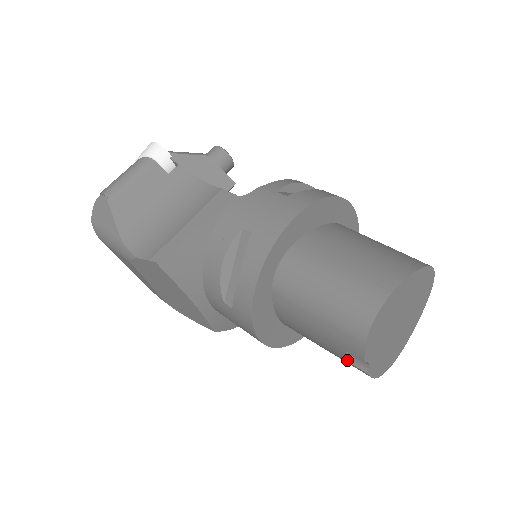
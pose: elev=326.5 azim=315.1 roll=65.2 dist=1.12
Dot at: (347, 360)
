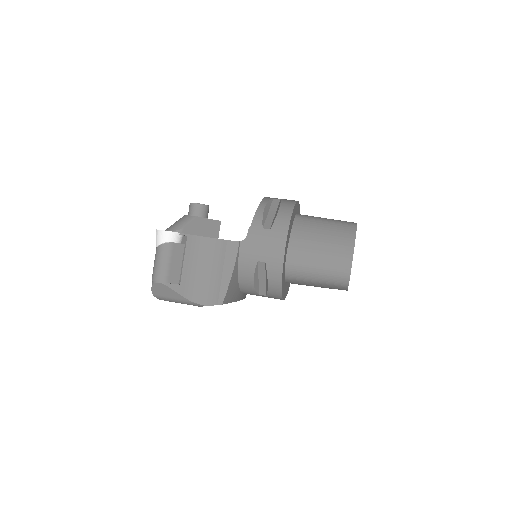
Dot at: occluded
